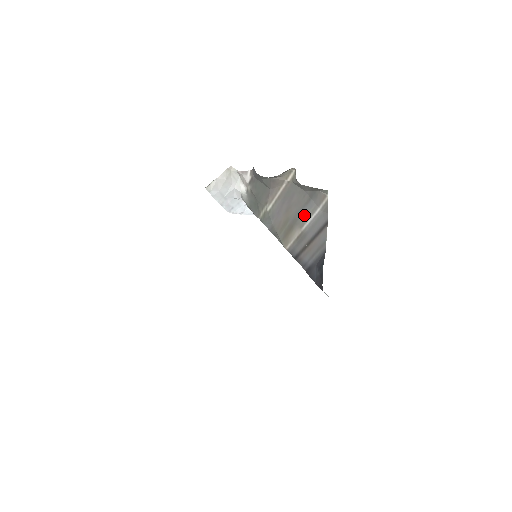
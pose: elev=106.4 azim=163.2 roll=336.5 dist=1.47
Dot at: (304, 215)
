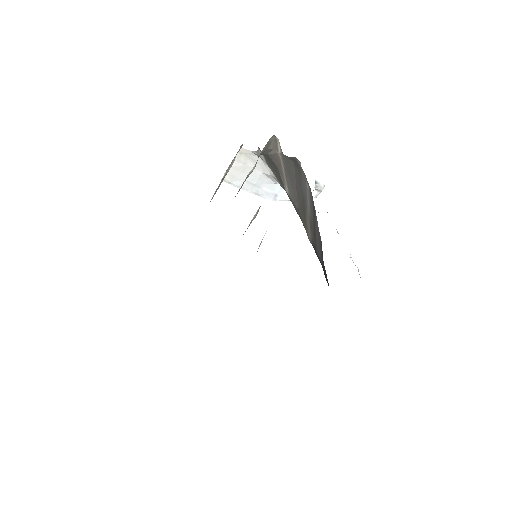
Dot at: (304, 194)
